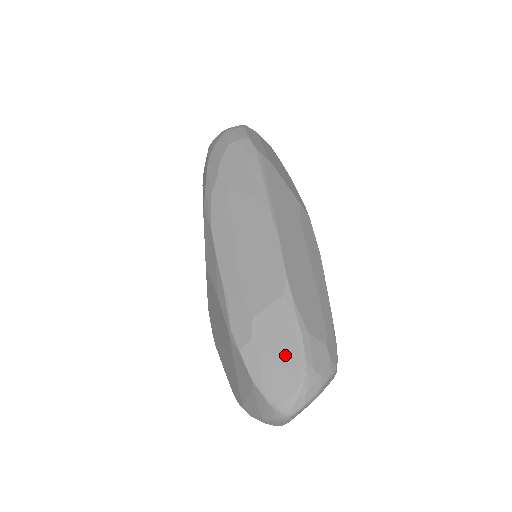
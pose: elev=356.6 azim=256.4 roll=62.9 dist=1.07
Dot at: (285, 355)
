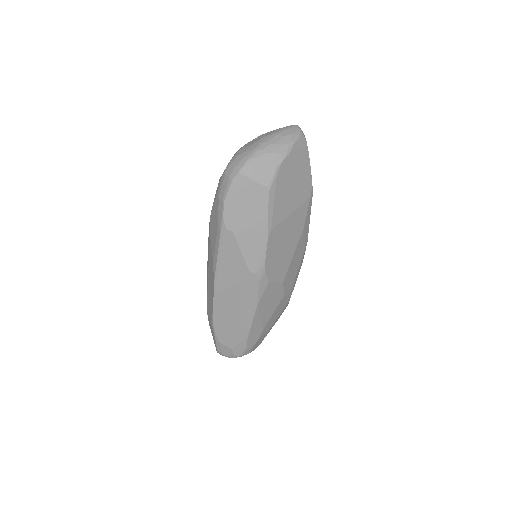
Dot at: (213, 339)
